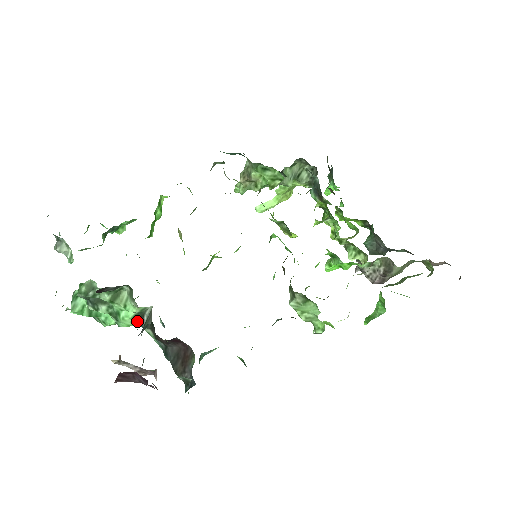
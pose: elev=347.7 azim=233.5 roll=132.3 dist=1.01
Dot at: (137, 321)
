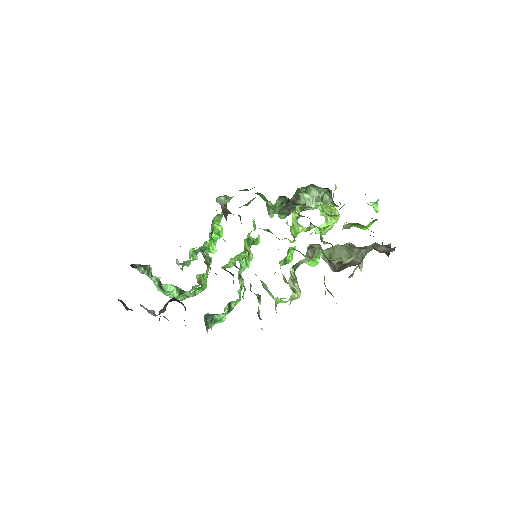
Dot at: (161, 288)
